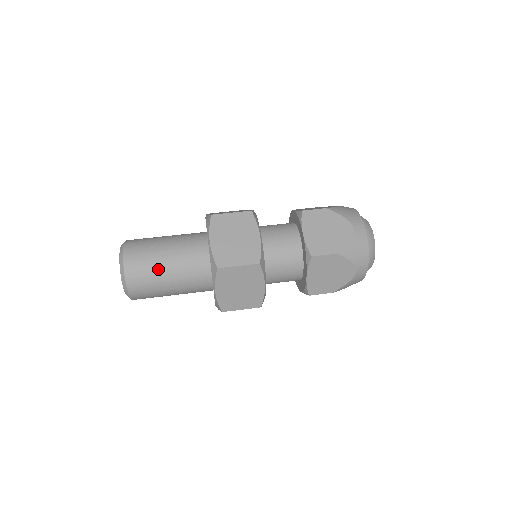
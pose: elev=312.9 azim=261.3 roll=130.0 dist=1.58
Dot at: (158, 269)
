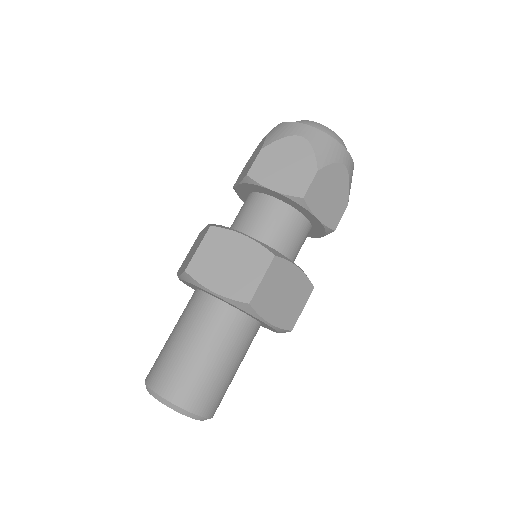
Dot at: (202, 368)
